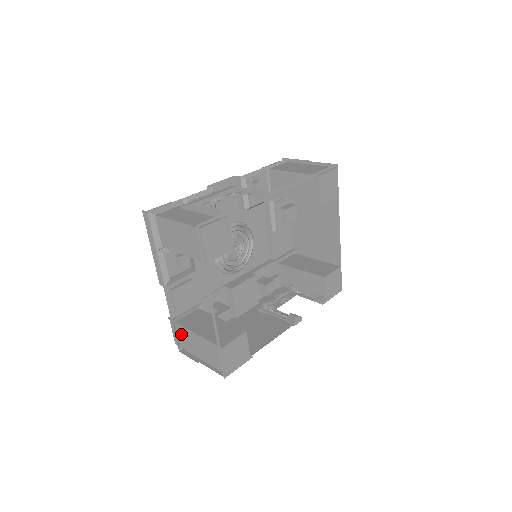
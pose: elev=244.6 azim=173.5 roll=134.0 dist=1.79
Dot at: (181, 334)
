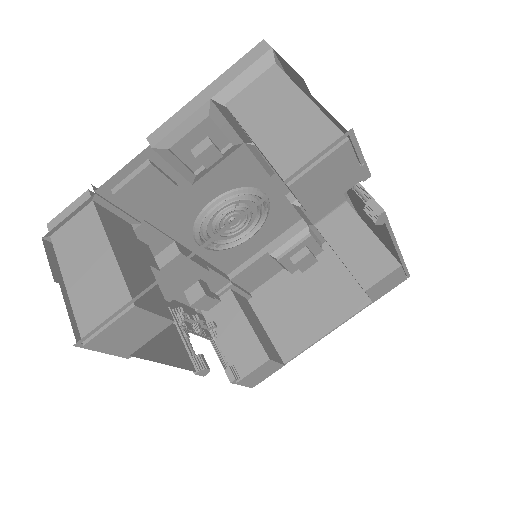
Dot at: (80, 222)
